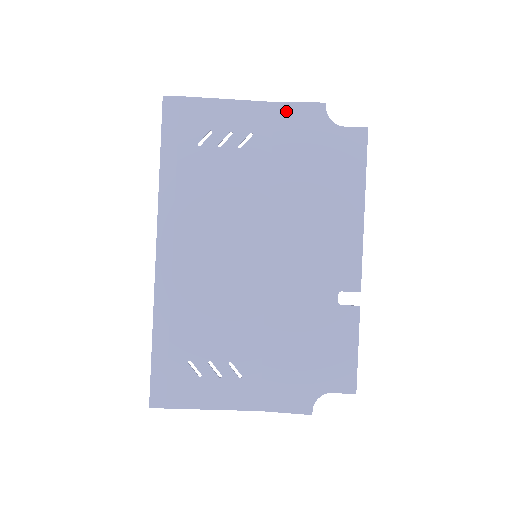
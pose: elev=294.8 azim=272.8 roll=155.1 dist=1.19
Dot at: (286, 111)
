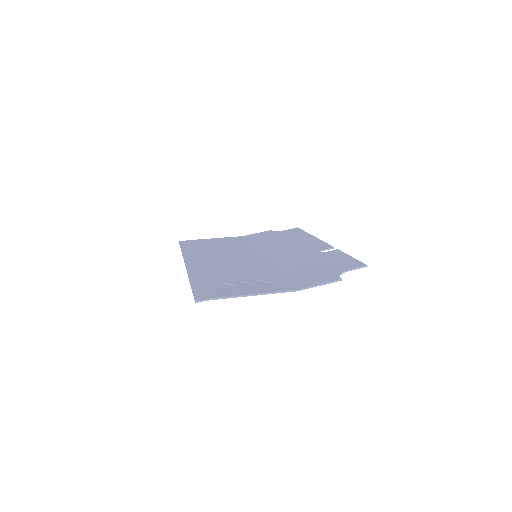
Dot at: occluded
